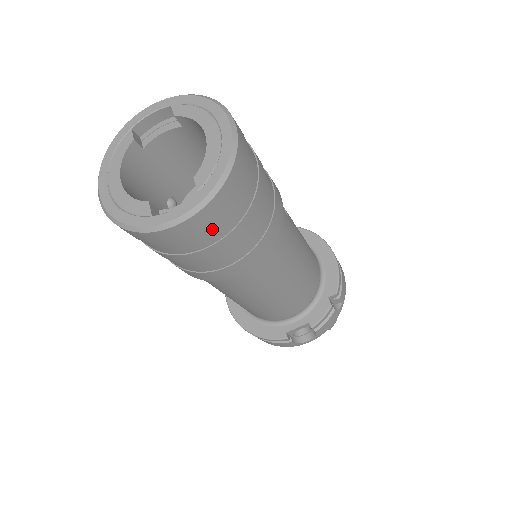
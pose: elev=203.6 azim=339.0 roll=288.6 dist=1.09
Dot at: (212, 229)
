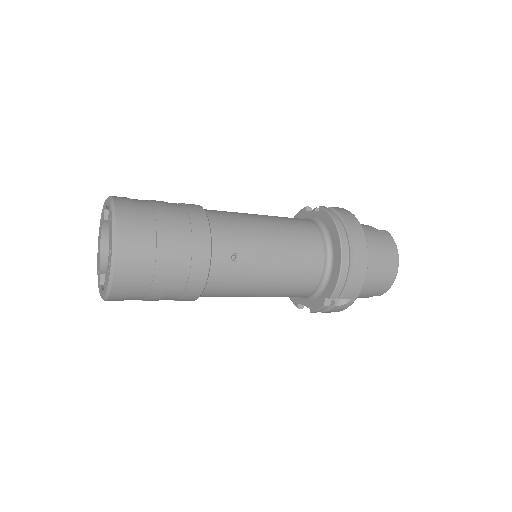
Dot at: occluded
